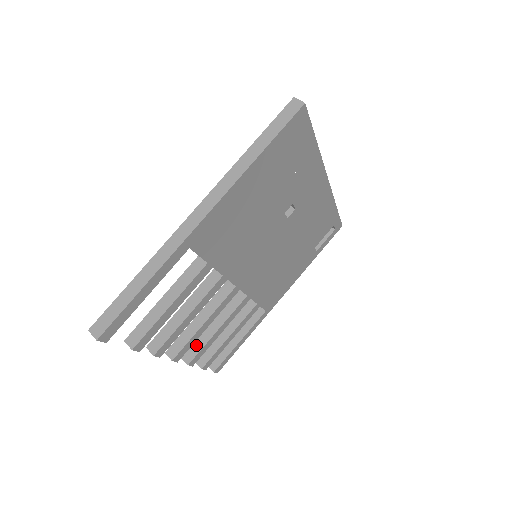
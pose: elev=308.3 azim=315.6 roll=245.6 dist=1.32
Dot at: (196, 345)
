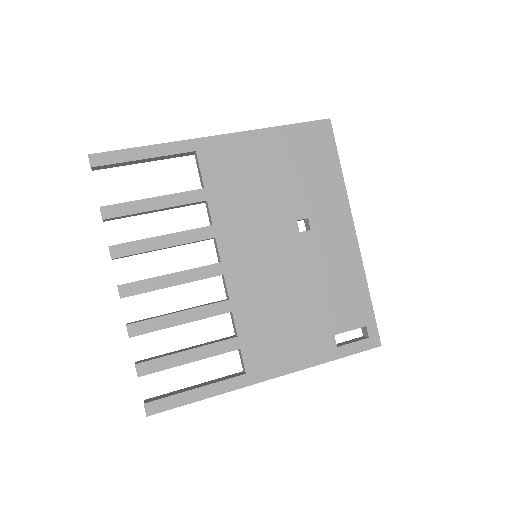
Dot at: (149, 318)
